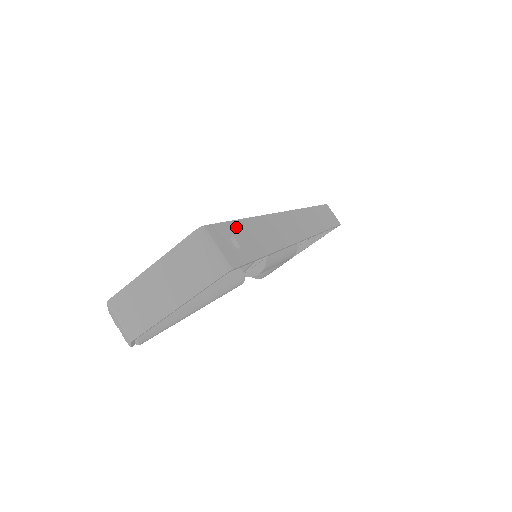
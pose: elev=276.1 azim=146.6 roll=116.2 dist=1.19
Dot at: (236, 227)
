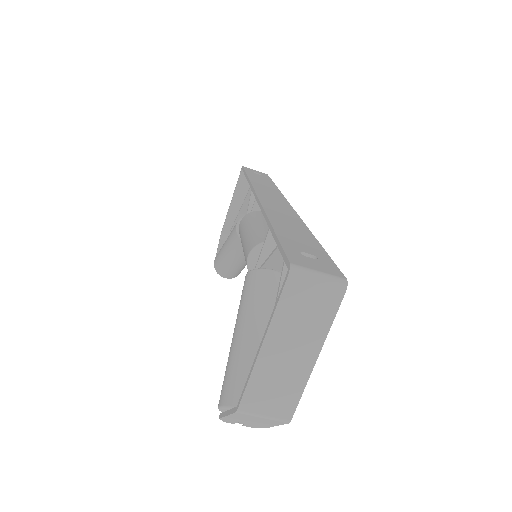
Dot at: (287, 242)
